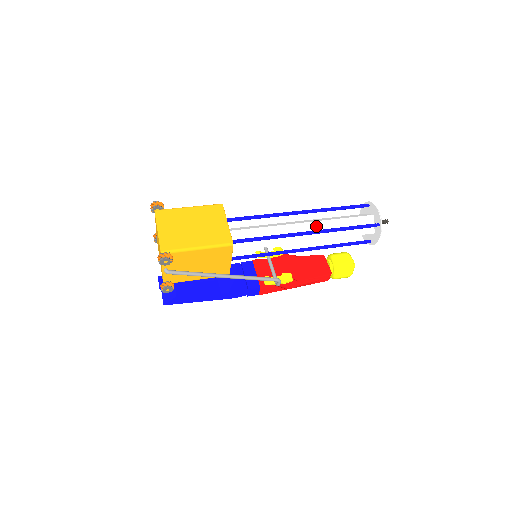
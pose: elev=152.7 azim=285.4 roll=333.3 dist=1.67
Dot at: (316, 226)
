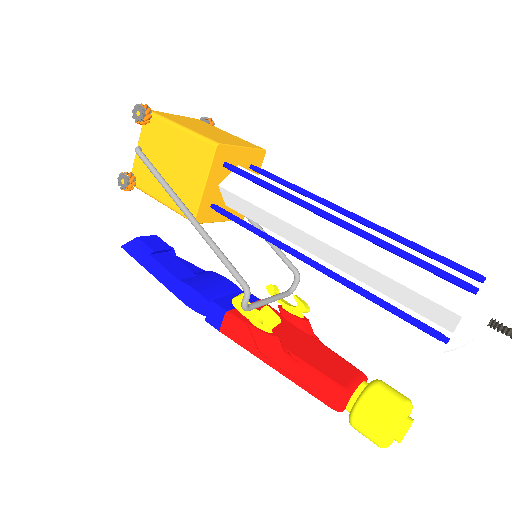
Dot at: occluded
